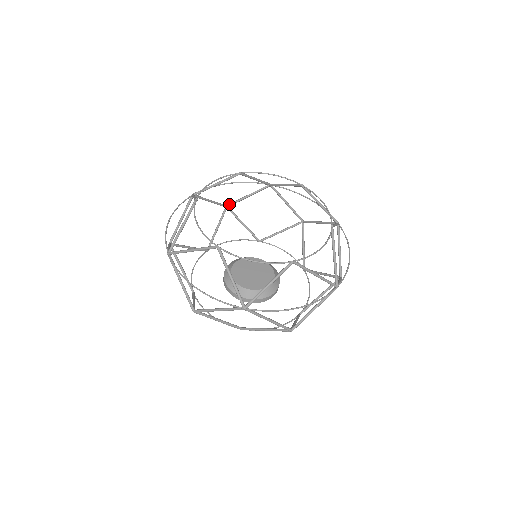
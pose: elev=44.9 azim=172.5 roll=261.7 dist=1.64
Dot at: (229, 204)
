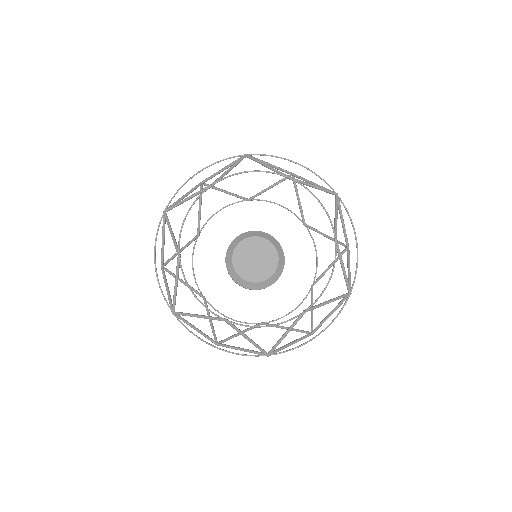
Dot at: (295, 174)
